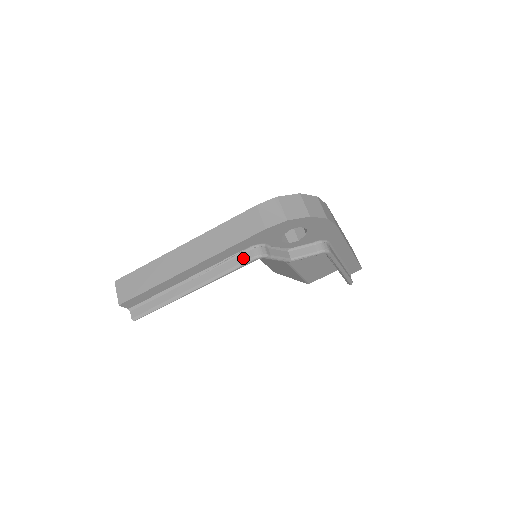
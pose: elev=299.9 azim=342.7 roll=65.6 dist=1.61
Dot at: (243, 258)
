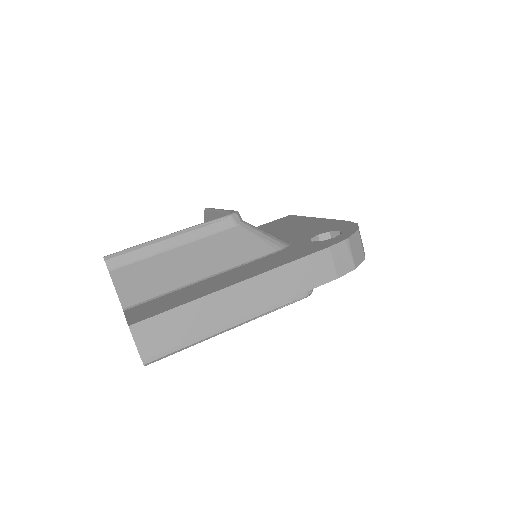
Dot at: (295, 297)
